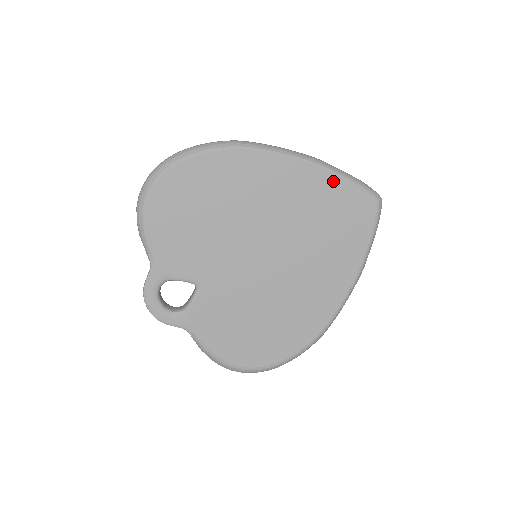
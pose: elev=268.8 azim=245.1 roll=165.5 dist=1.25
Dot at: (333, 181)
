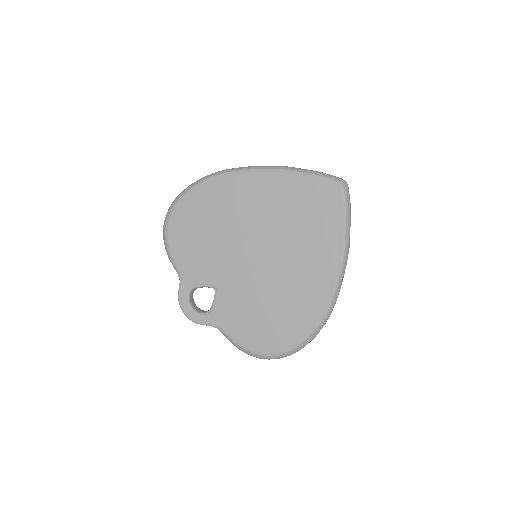
Dot at: (297, 179)
